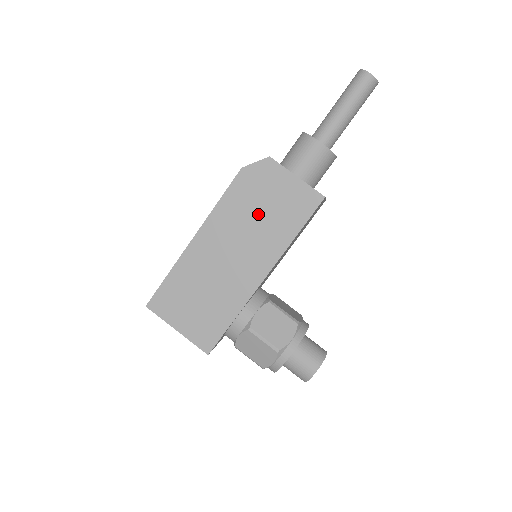
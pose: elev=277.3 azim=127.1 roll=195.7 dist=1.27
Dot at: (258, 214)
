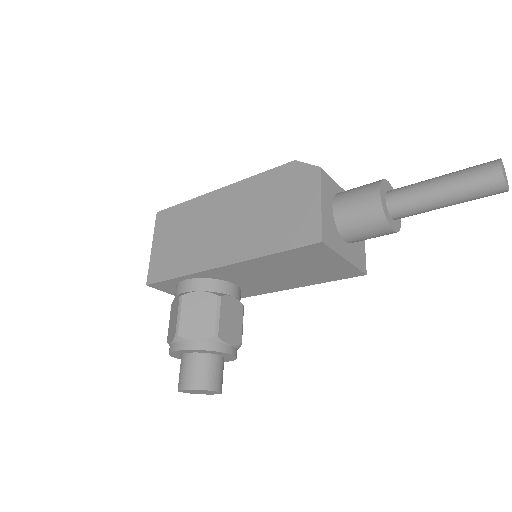
Dot at: (268, 209)
